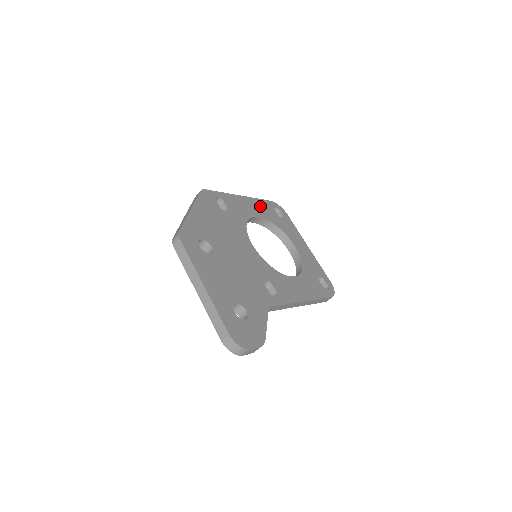
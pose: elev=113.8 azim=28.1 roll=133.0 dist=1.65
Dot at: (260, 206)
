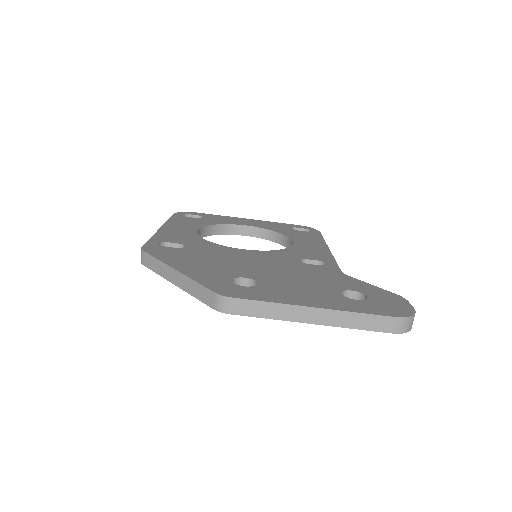
Dot at: (180, 223)
